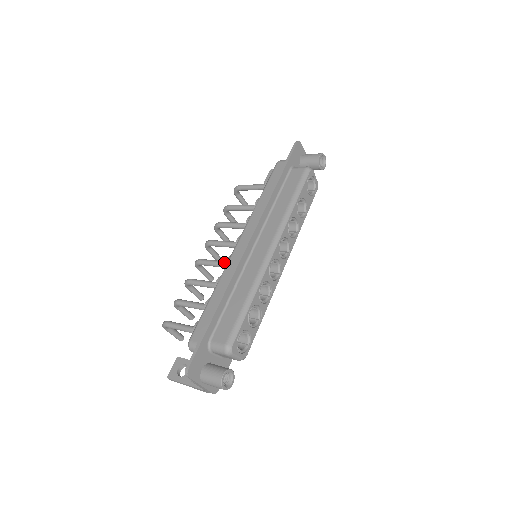
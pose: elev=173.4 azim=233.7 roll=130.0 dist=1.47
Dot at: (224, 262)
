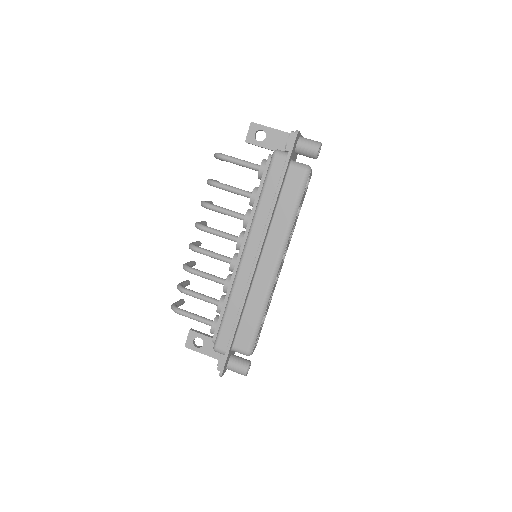
Dot at: (225, 259)
